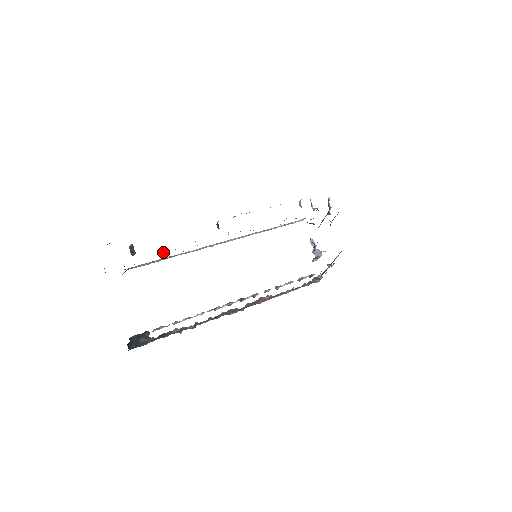
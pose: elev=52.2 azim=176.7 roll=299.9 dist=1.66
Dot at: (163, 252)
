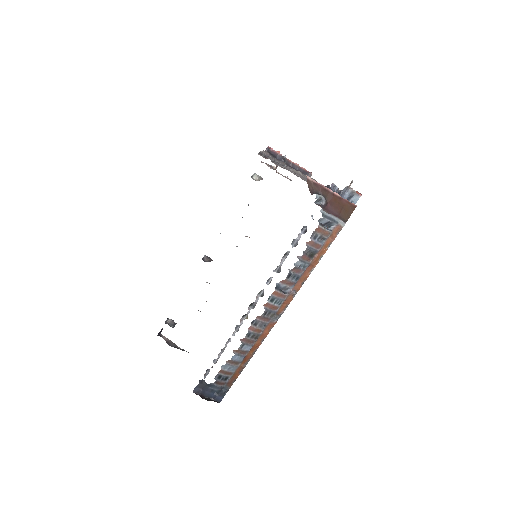
Dot at: occluded
